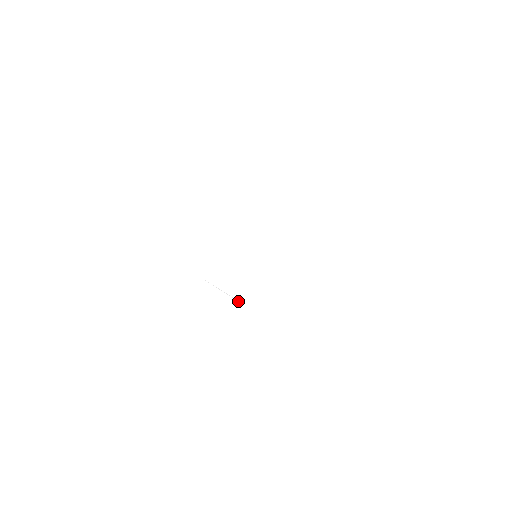
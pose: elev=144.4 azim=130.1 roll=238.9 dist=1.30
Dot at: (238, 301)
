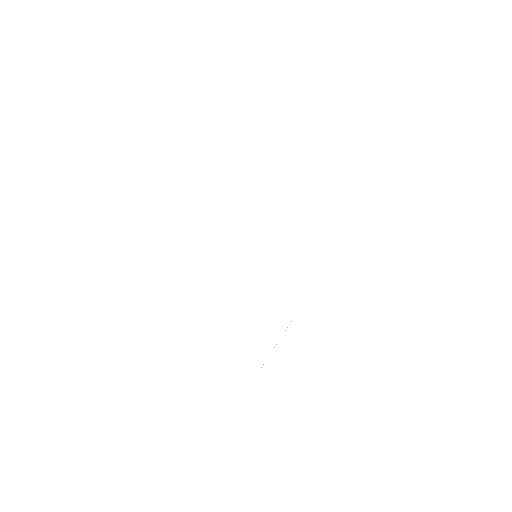
Dot at: occluded
